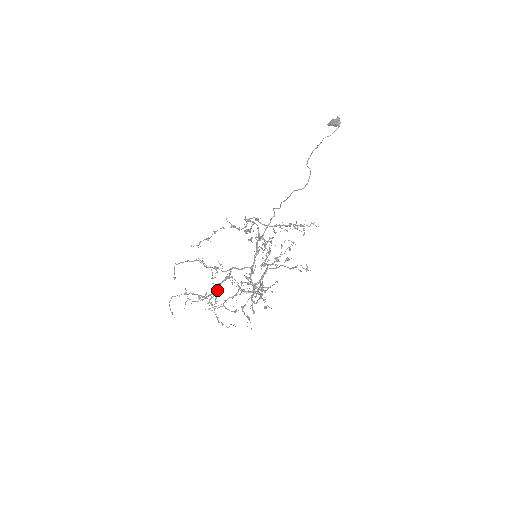
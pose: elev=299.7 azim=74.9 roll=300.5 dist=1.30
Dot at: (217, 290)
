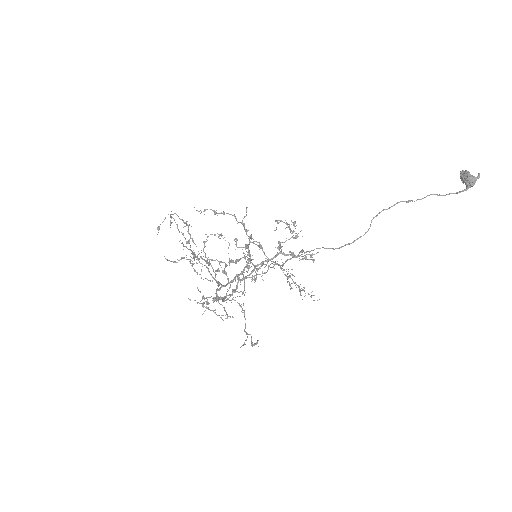
Dot at: (199, 258)
